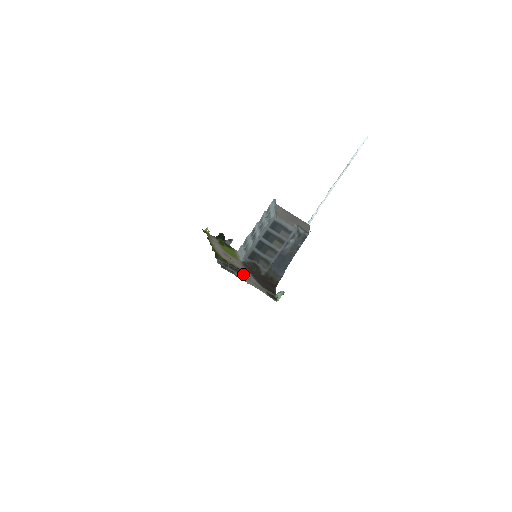
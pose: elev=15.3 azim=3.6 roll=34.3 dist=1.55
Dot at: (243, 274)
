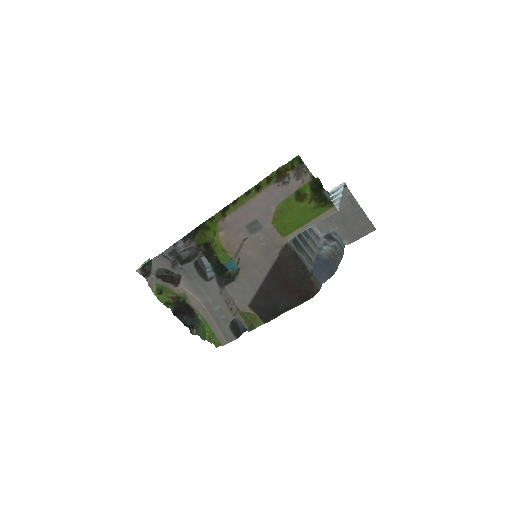
Dot at: (219, 279)
